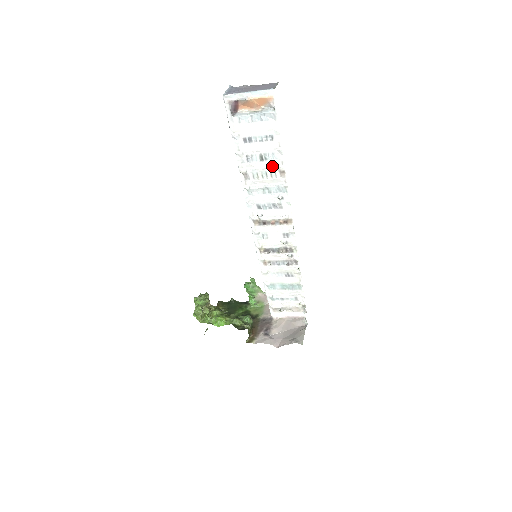
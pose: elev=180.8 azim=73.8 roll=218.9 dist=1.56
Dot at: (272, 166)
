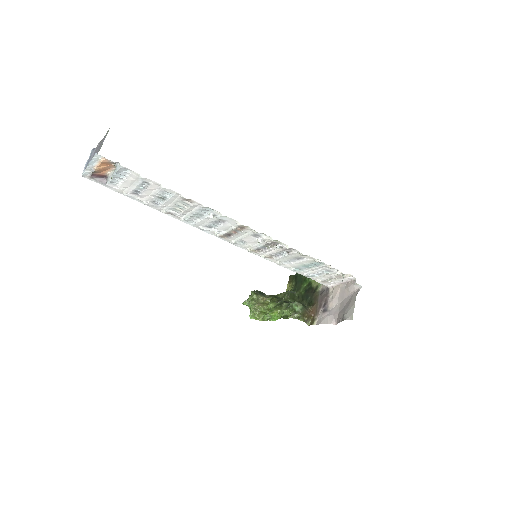
Dot at: (176, 199)
